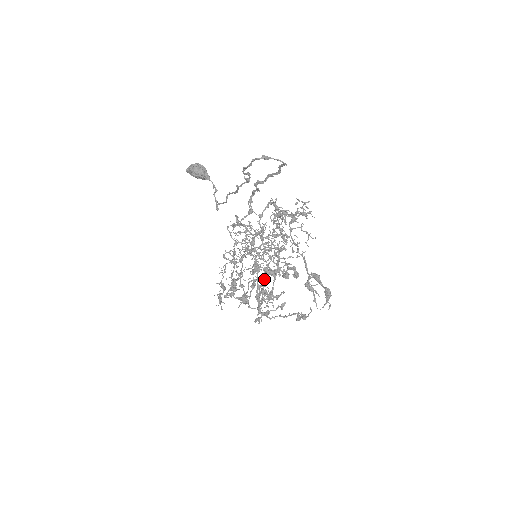
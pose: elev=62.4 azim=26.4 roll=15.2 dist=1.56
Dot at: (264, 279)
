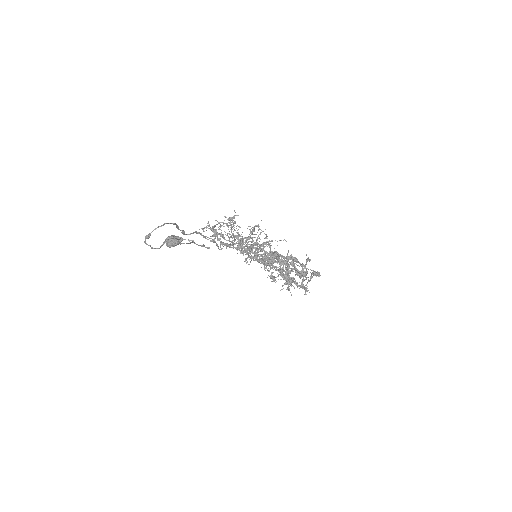
Dot at: (275, 267)
